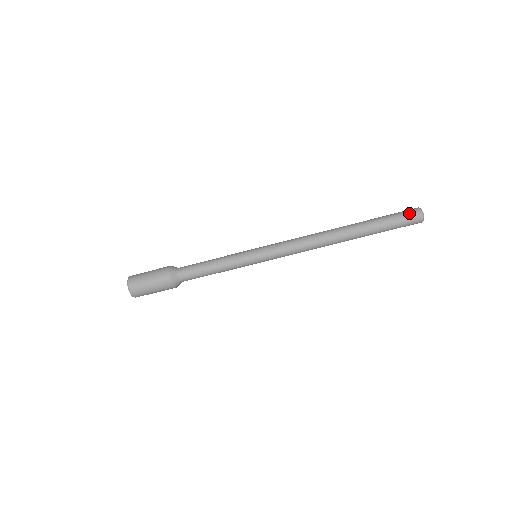
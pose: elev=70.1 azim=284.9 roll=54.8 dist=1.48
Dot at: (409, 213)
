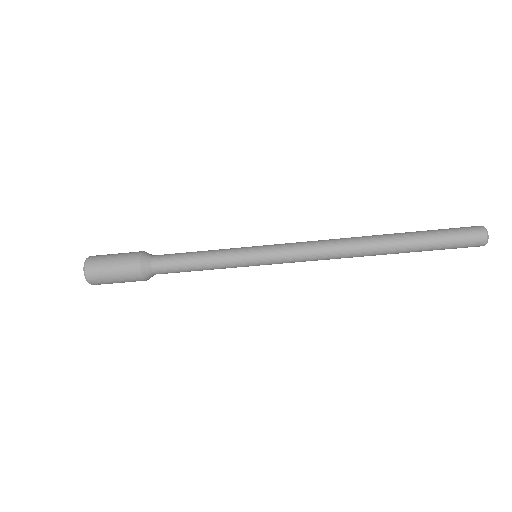
Dot at: (470, 238)
